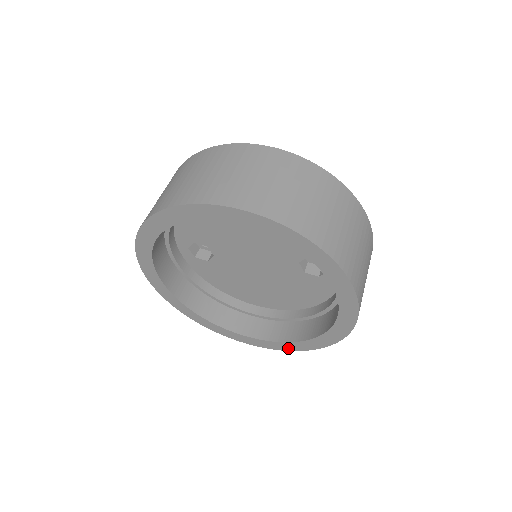
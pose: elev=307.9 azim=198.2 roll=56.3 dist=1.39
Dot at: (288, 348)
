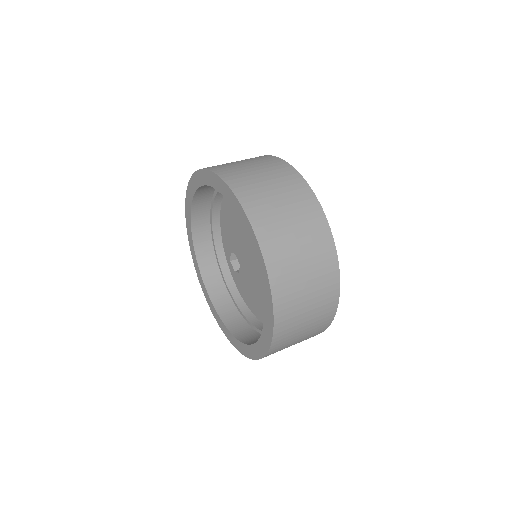
Dot at: (261, 352)
